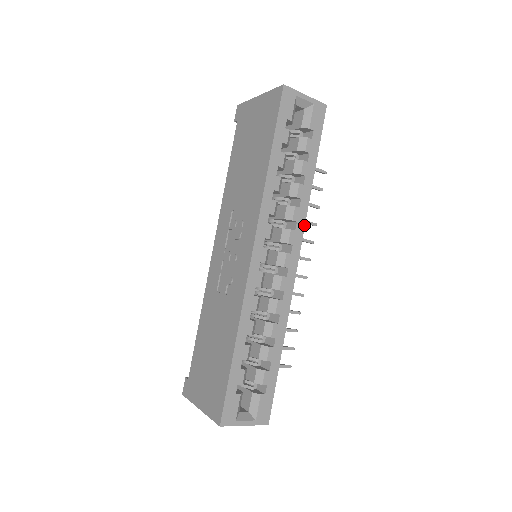
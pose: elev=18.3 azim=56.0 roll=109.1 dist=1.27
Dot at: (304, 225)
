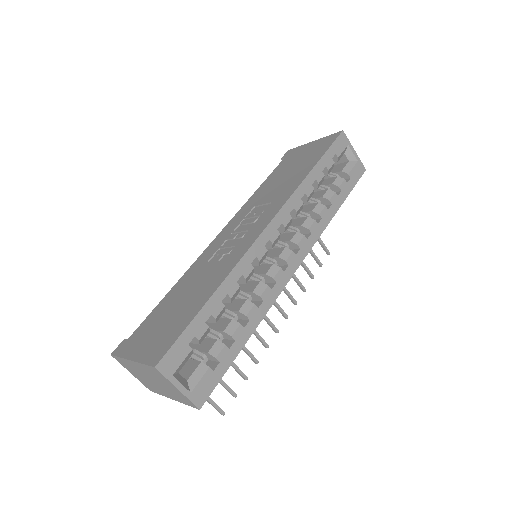
Dot at: (316, 241)
